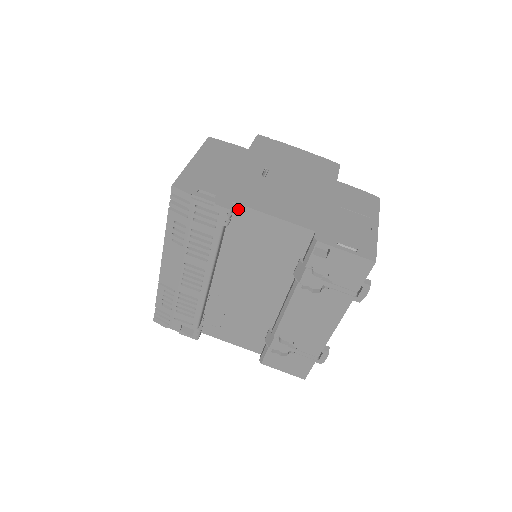
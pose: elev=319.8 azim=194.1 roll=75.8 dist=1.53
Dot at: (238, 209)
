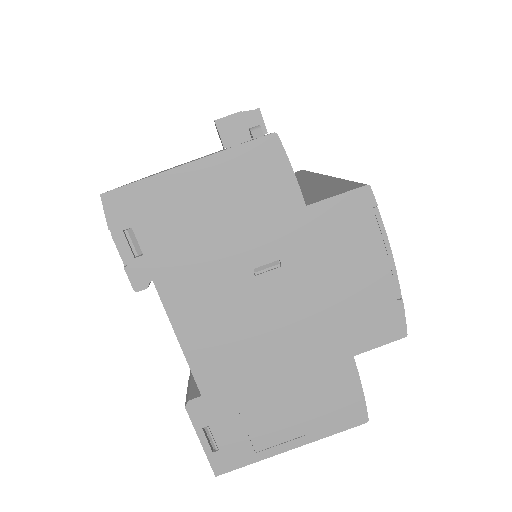
Dot at: (158, 288)
